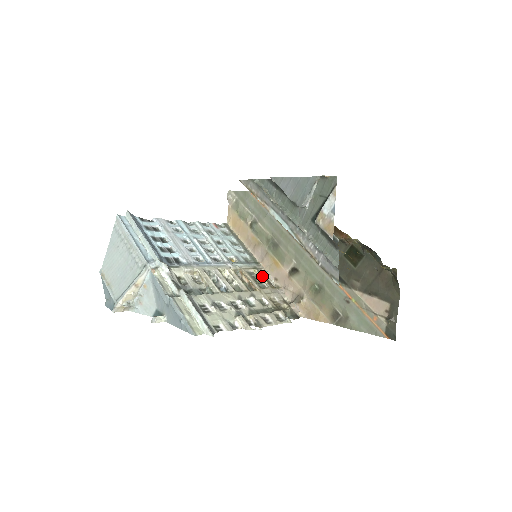
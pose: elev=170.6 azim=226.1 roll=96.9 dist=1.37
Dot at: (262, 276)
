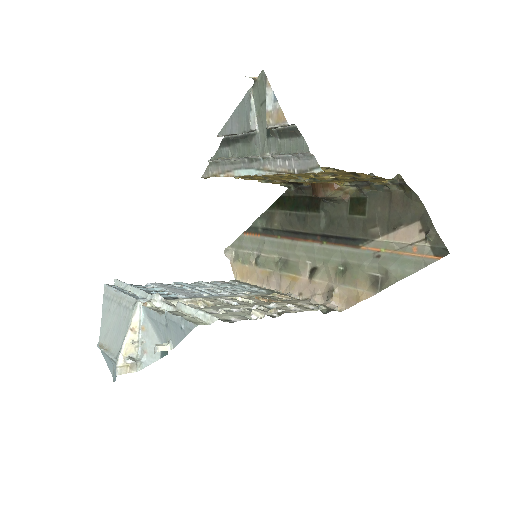
Dot at: (282, 294)
